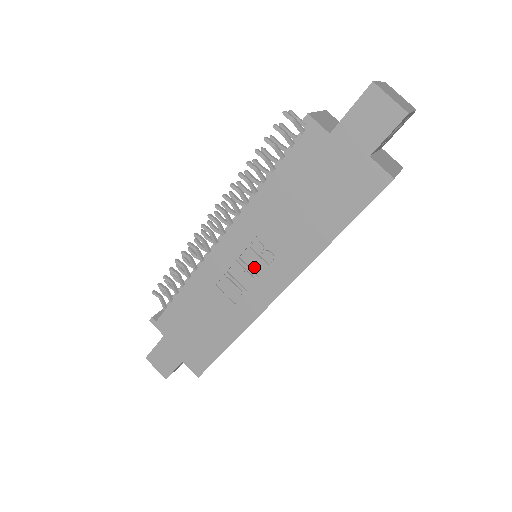
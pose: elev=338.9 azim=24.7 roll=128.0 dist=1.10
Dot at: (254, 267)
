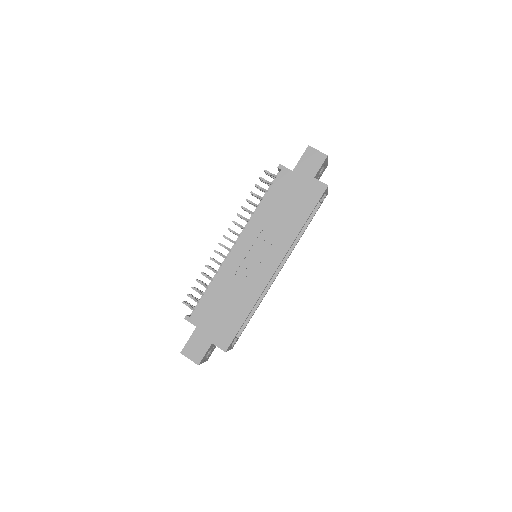
Dot at: (259, 254)
